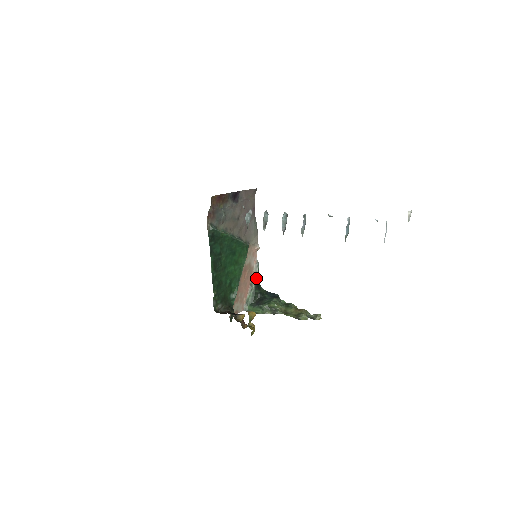
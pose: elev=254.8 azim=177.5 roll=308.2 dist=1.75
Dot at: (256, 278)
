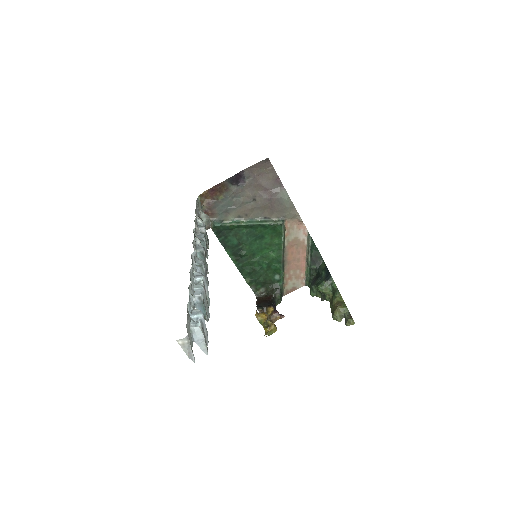
Dot at: (311, 251)
